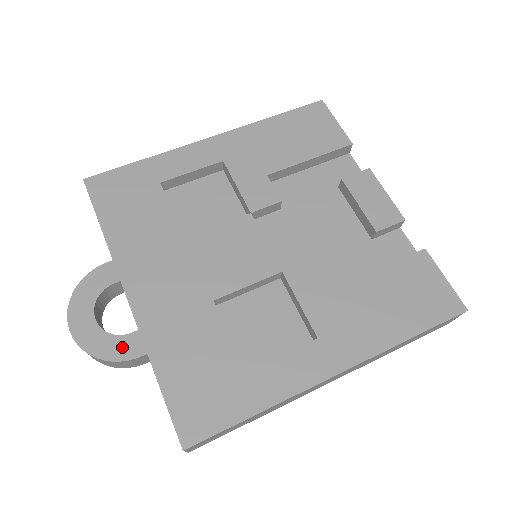
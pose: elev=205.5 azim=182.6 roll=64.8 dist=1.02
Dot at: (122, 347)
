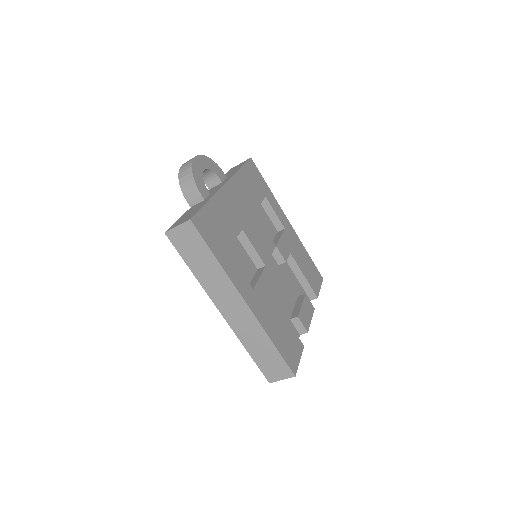
Dot at: (201, 185)
